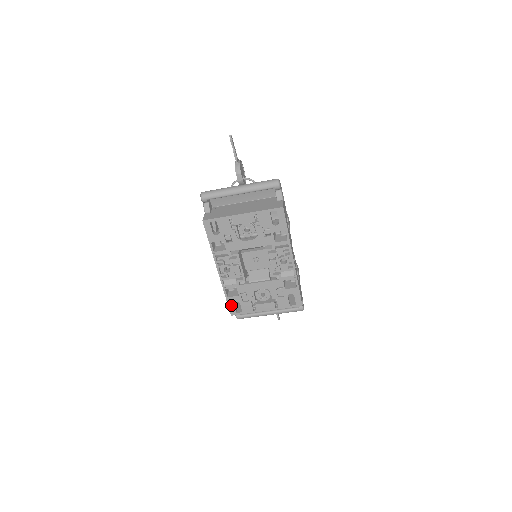
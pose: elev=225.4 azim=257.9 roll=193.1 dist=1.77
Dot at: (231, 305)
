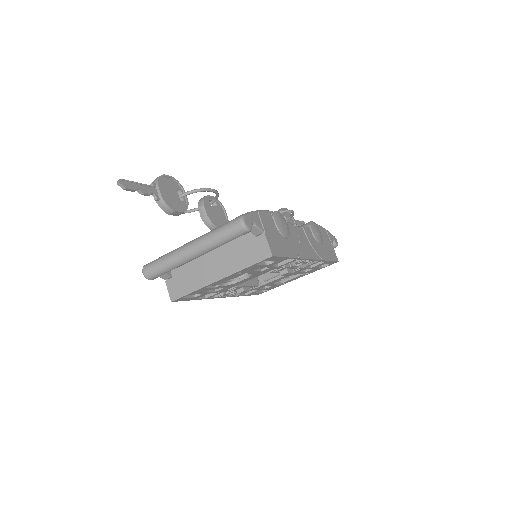
Dot at: (254, 294)
